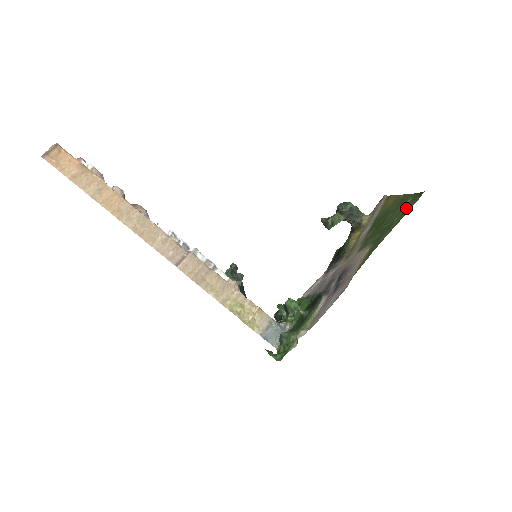
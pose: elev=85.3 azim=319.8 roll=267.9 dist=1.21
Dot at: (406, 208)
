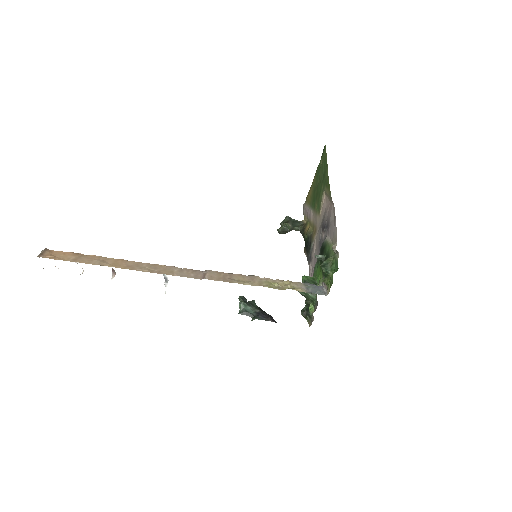
Dot at: (324, 161)
